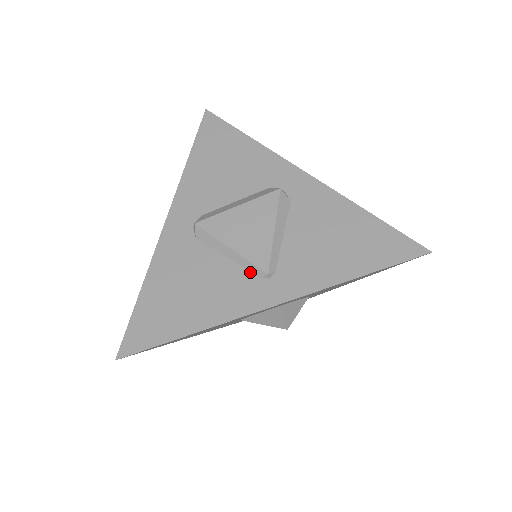
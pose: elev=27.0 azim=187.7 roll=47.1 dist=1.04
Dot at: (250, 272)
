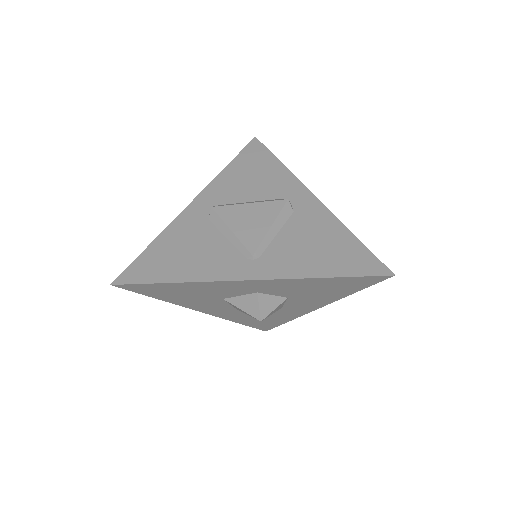
Dot at: (240, 252)
